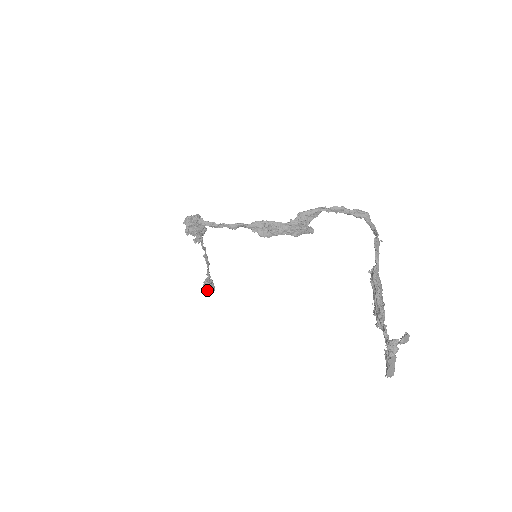
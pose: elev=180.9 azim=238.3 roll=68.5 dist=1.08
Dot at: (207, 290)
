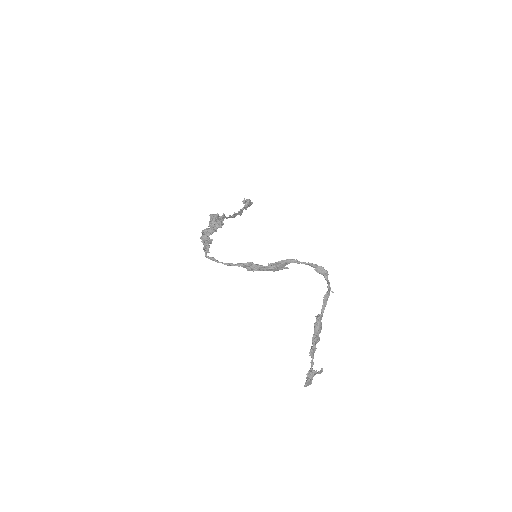
Dot at: occluded
